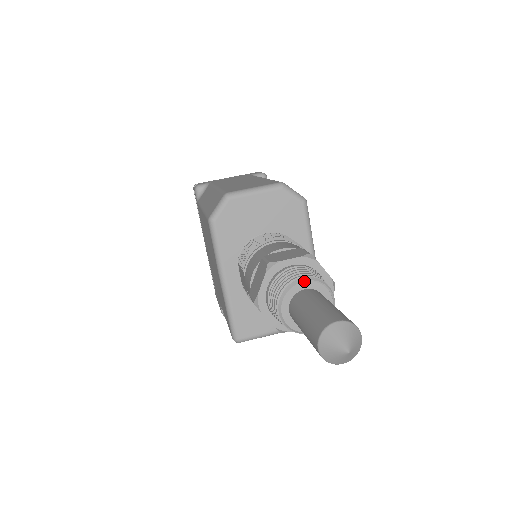
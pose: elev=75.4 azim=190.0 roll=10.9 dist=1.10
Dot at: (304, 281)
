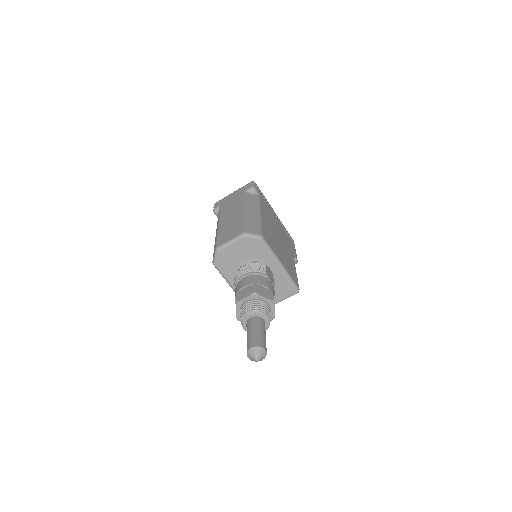
Dot at: (249, 314)
